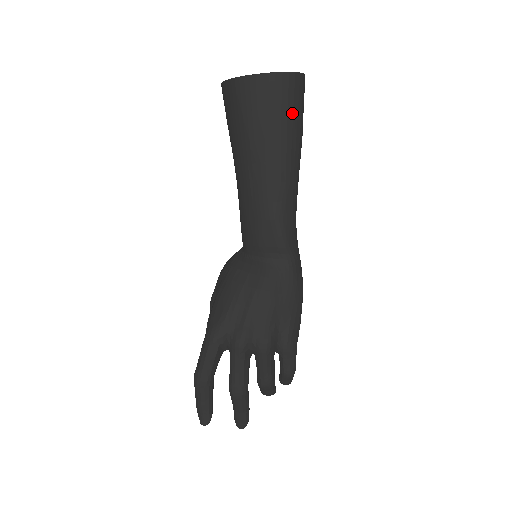
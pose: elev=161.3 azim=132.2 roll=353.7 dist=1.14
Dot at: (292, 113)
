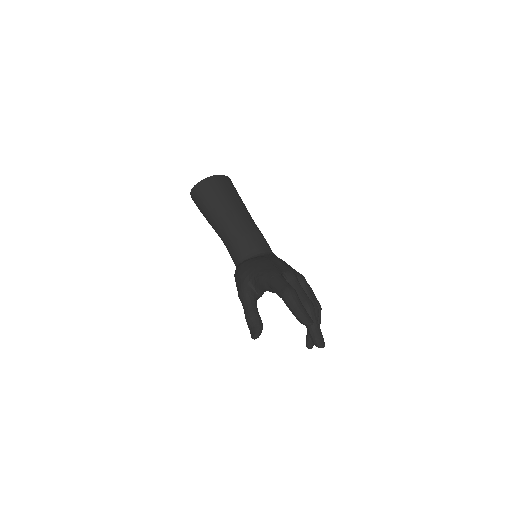
Dot at: occluded
